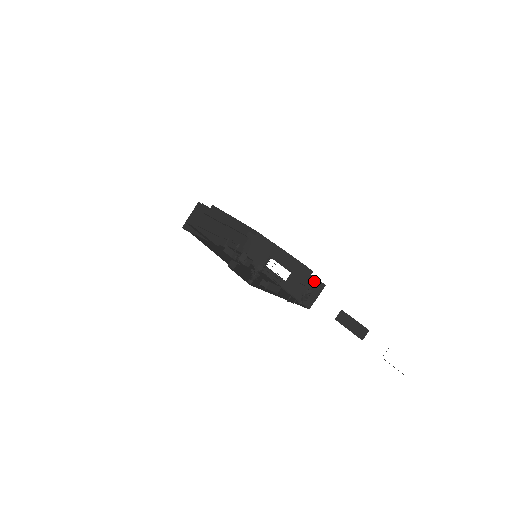
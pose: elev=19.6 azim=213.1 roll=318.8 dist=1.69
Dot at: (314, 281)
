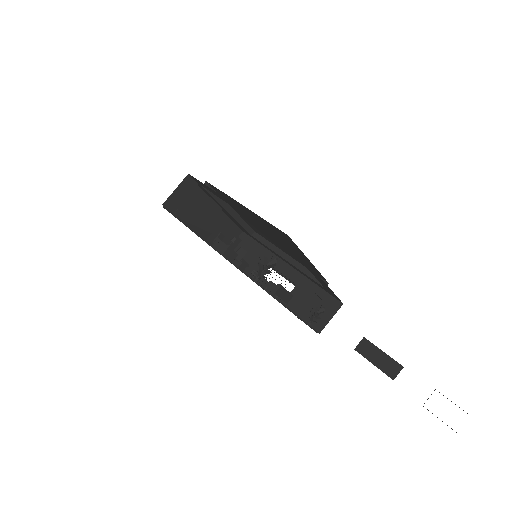
Dot at: (327, 298)
